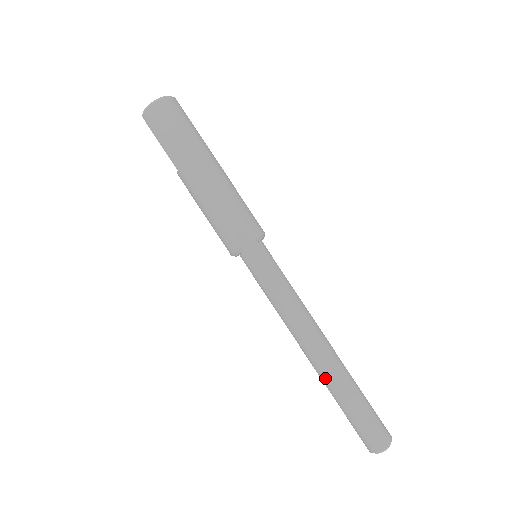
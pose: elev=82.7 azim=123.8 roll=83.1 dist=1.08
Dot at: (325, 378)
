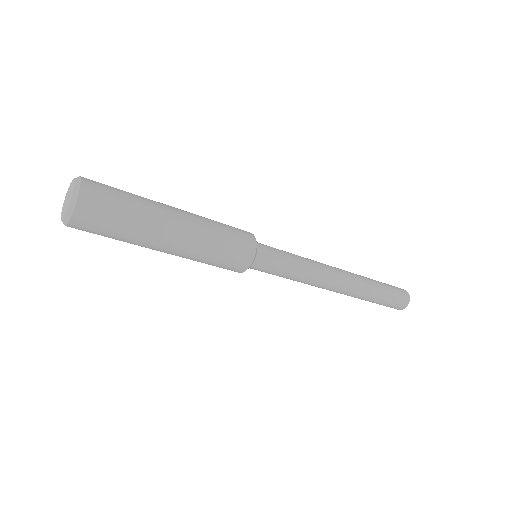
Dot at: (352, 296)
